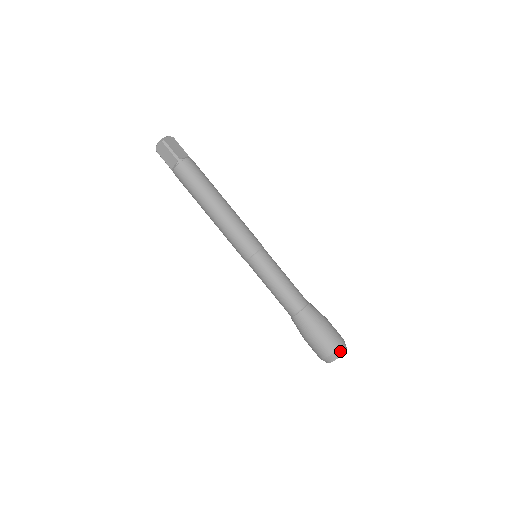
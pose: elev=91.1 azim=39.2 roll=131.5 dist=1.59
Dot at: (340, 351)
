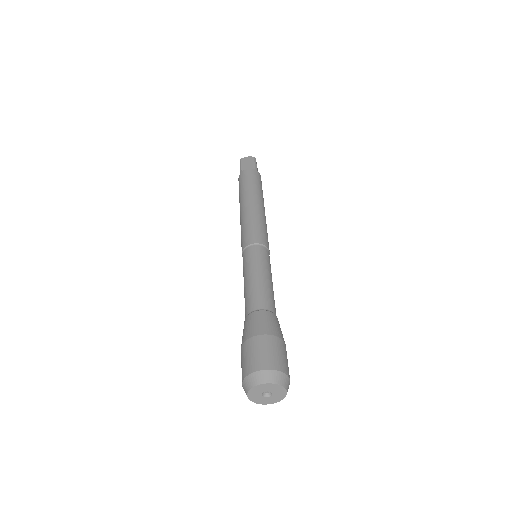
Dot at: (285, 380)
